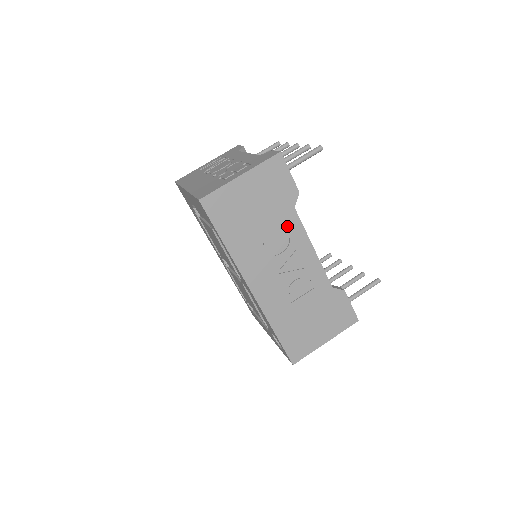
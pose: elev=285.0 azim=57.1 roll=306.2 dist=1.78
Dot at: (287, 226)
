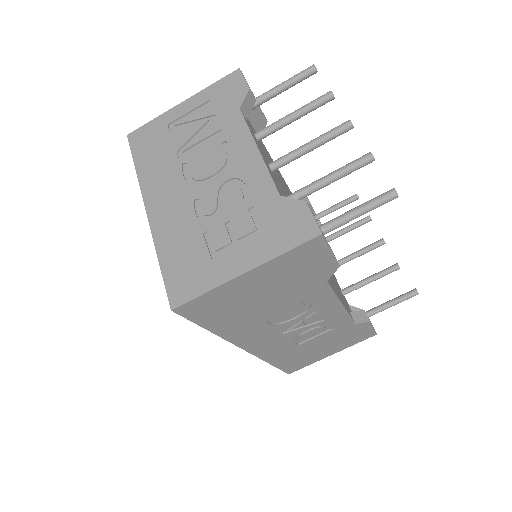
Dot at: (310, 298)
